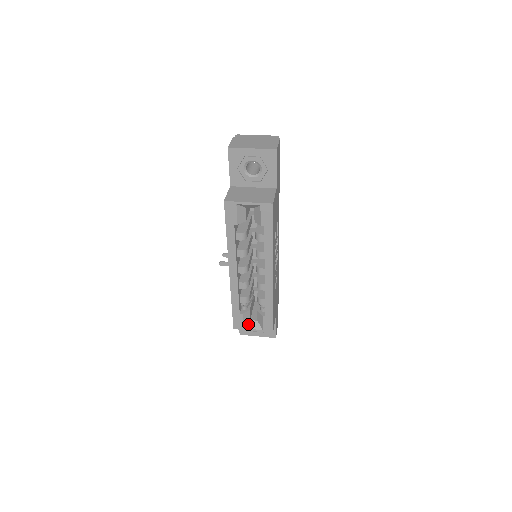
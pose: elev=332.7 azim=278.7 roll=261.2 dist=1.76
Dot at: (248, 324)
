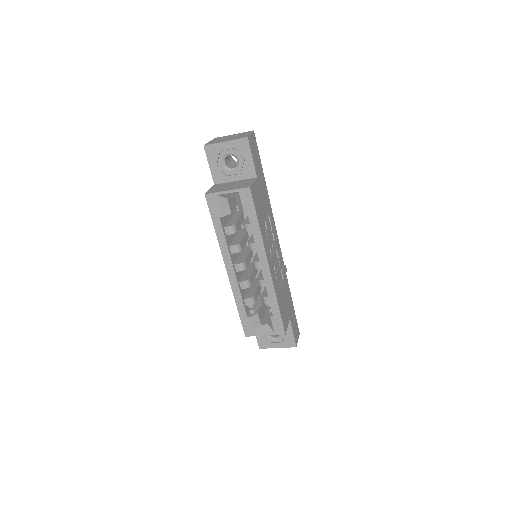
Dot at: (259, 329)
